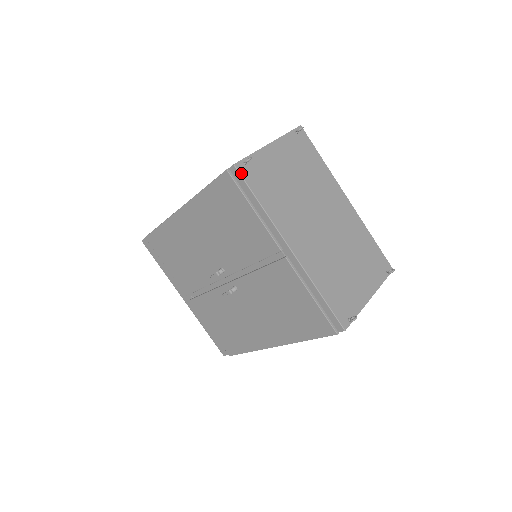
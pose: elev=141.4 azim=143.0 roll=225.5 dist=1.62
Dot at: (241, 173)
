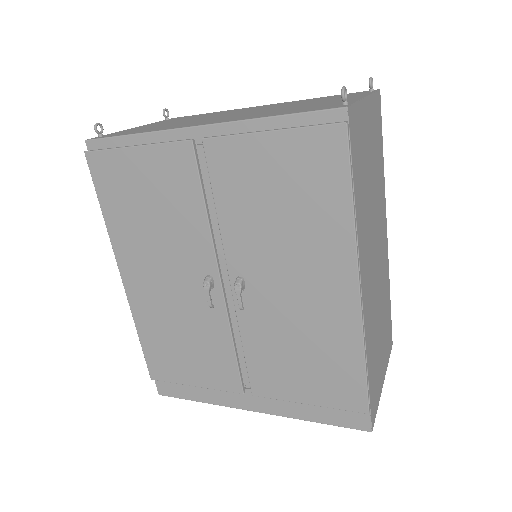
Dot at: (97, 138)
